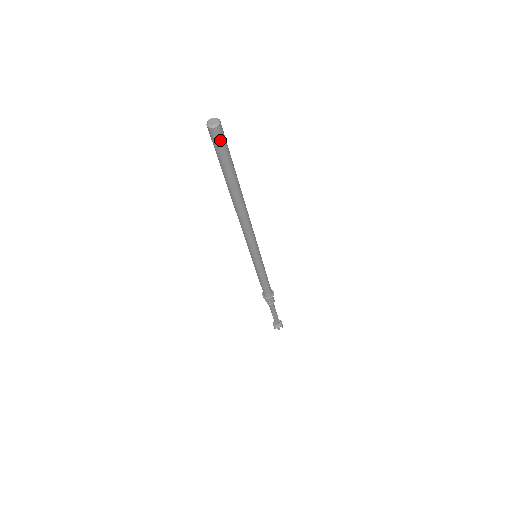
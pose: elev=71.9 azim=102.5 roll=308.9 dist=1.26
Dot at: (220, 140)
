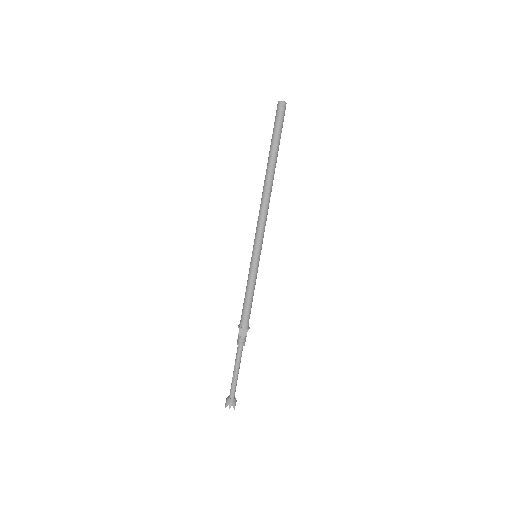
Dot at: (282, 113)
